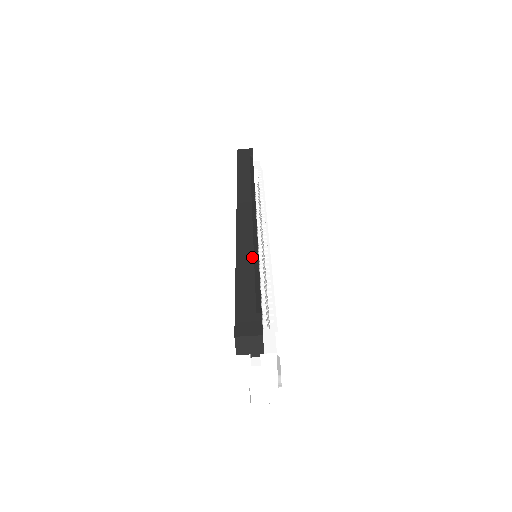
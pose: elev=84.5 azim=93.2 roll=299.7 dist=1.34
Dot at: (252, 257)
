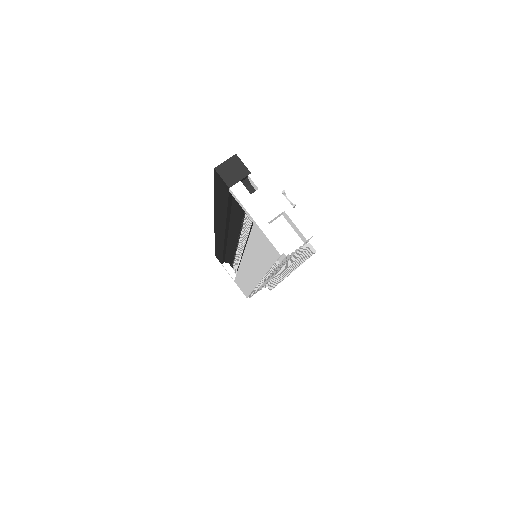
Dot at: occluded
